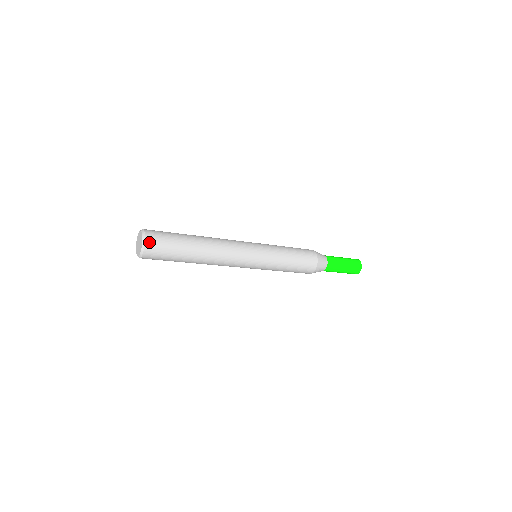
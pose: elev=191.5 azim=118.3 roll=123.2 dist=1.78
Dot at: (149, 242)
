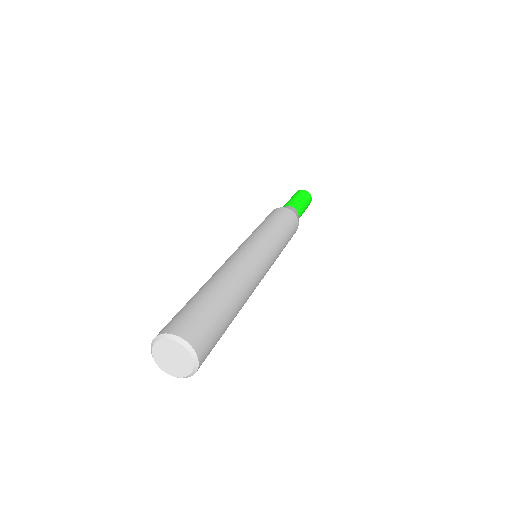
Dot at: occluded
